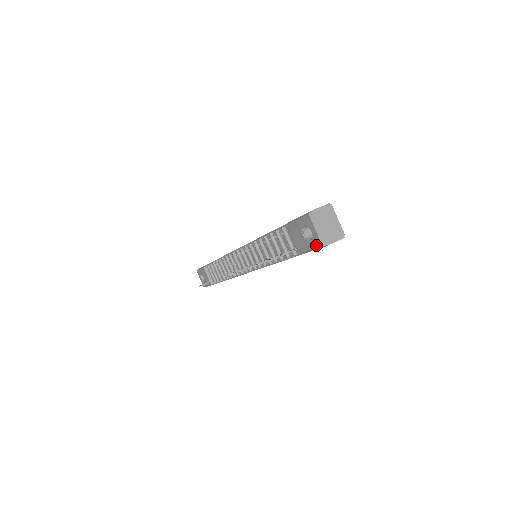
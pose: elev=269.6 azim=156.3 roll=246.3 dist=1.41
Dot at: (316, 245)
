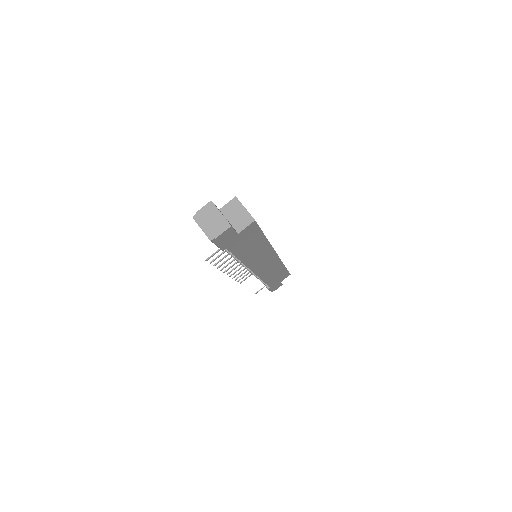
Dot at: (211, 241)
